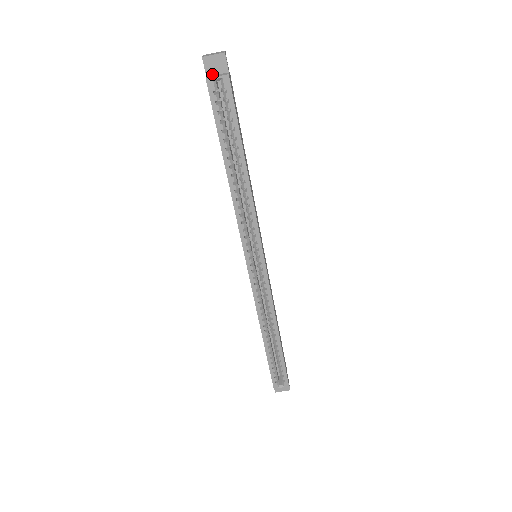
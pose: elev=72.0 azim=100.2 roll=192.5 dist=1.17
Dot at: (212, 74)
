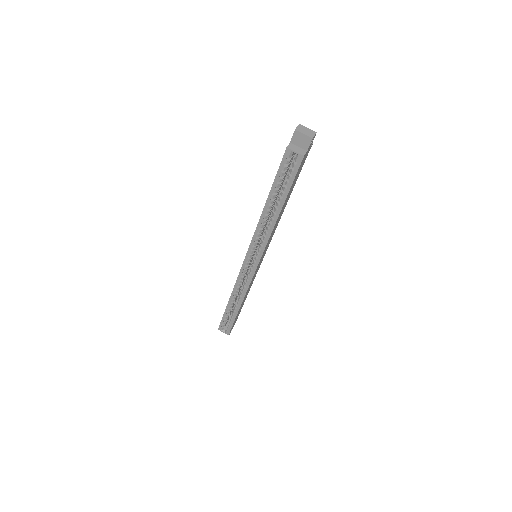
Dot at: (295, 144)
